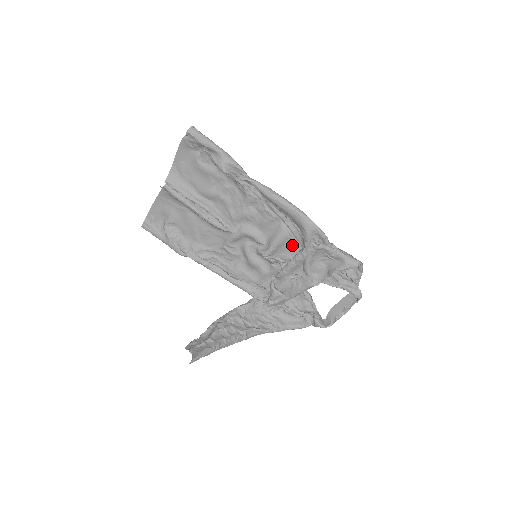
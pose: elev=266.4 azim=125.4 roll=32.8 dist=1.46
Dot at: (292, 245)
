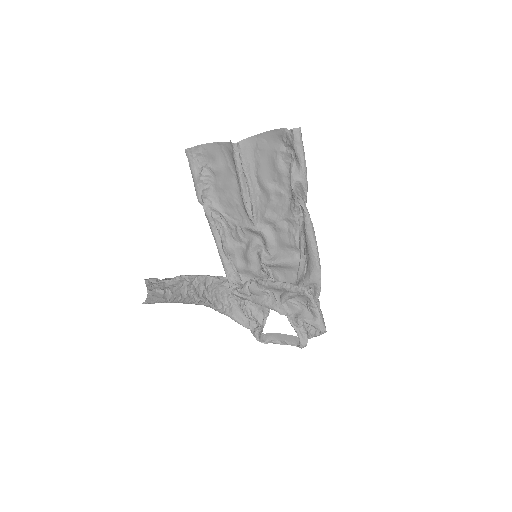
Dot at: (290, 274)
